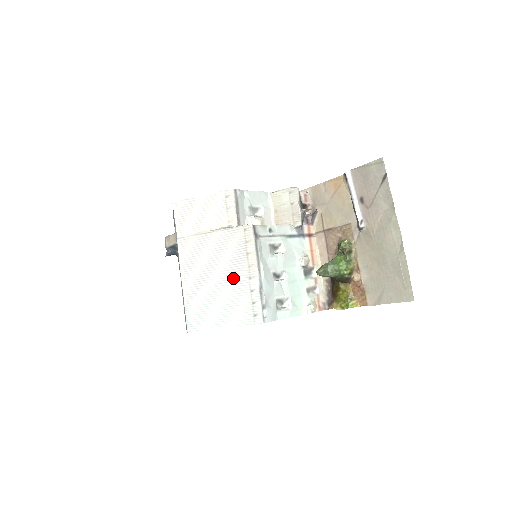
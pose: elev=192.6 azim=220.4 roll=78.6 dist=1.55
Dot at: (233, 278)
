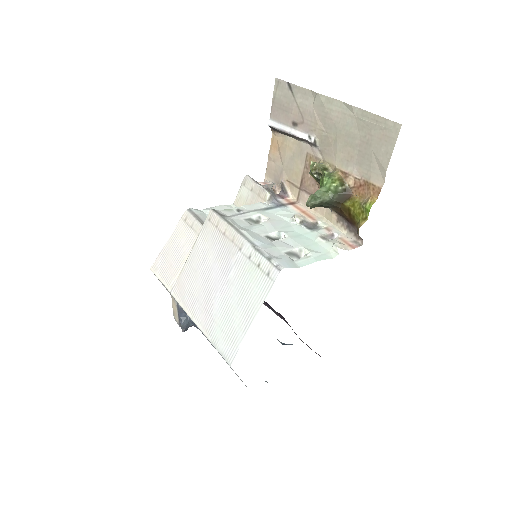
Dot at: (229, 267)
